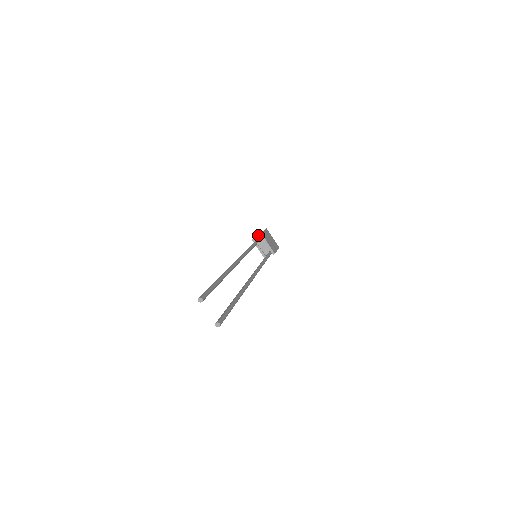
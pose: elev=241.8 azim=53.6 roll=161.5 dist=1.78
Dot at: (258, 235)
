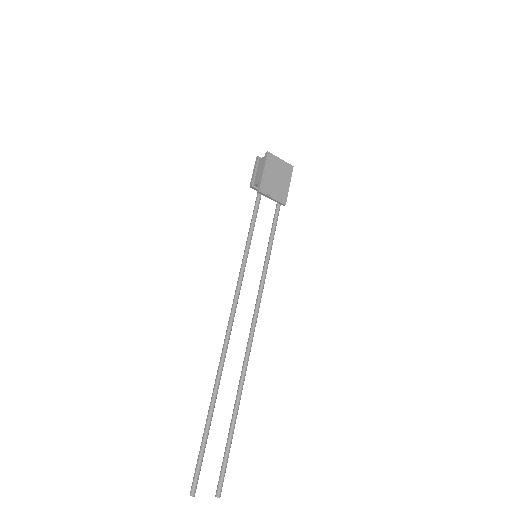
Dot at: (259, 160)
